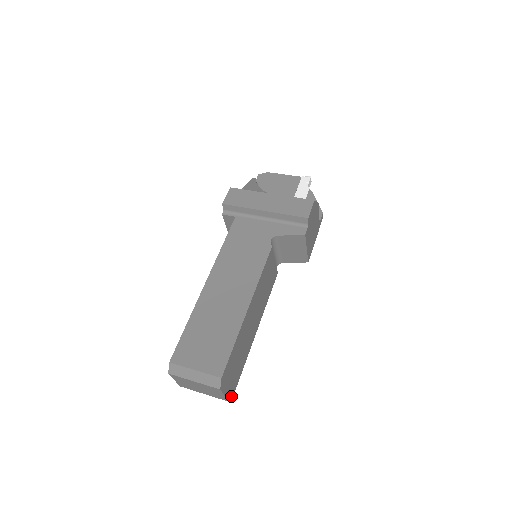
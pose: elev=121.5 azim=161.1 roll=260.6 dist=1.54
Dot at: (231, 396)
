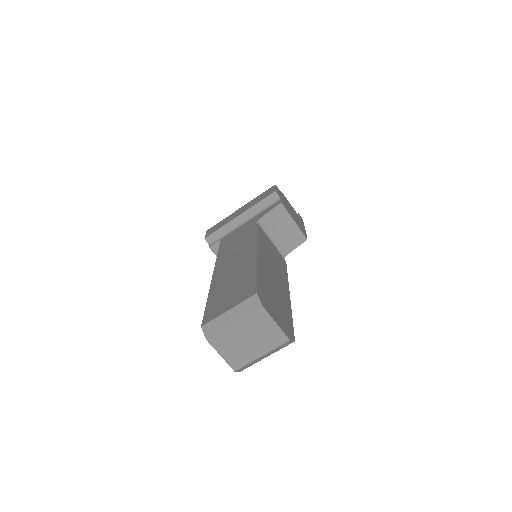
Dot at: (291, 338)
